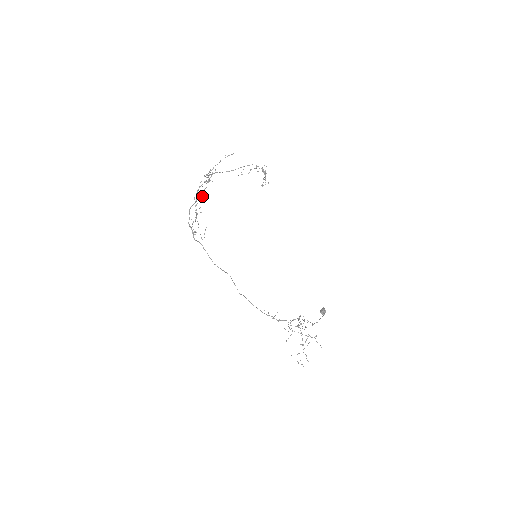
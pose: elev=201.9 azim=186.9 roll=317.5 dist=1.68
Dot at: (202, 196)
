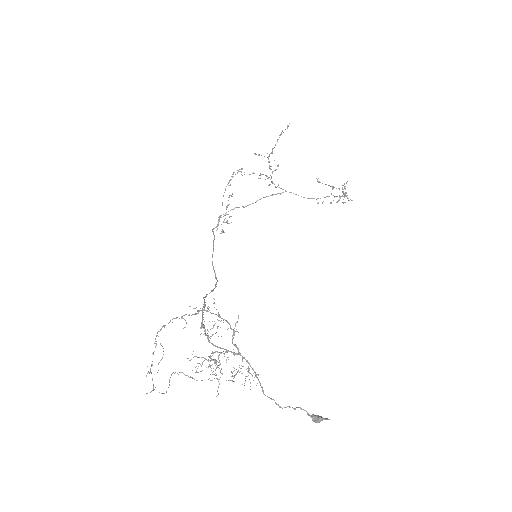
Dot at: (240, 171)
